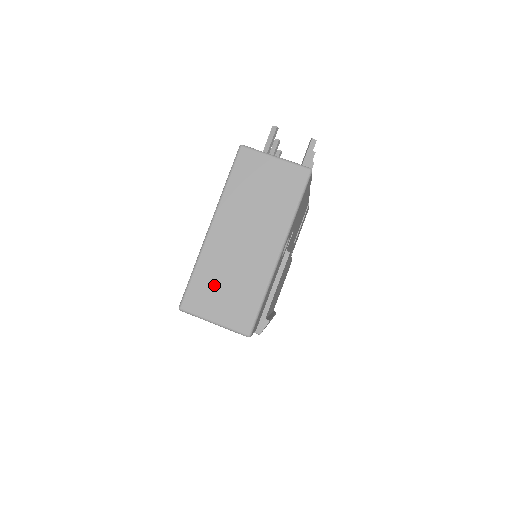
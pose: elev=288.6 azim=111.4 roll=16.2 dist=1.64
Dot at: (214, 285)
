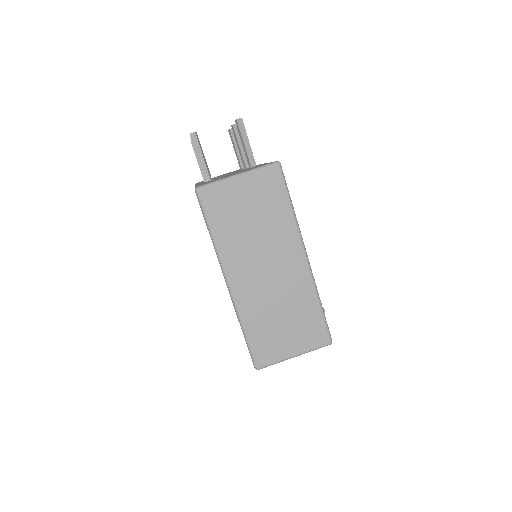
Dot at: (271, 328)
